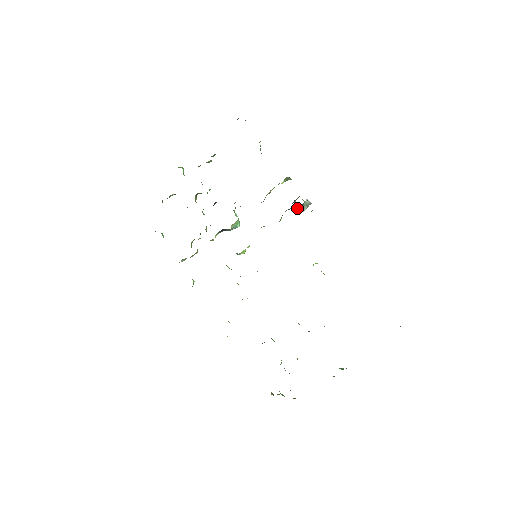
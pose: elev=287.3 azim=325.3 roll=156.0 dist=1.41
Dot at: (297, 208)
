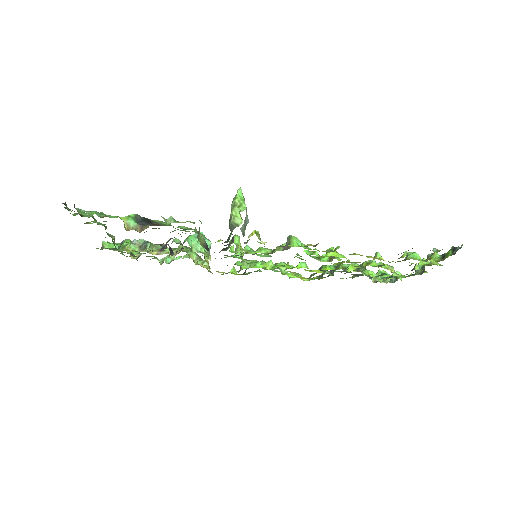
Dot at: occluded
